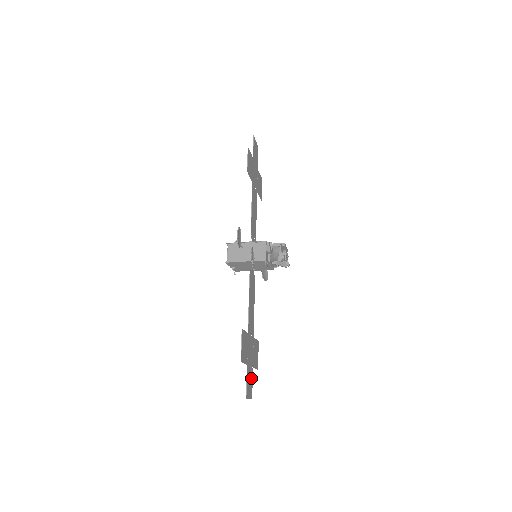
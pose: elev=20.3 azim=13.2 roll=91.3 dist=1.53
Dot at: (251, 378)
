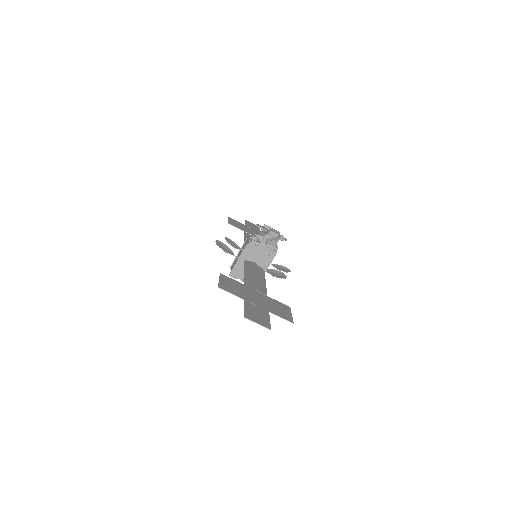
Dot at: (263, 315)
